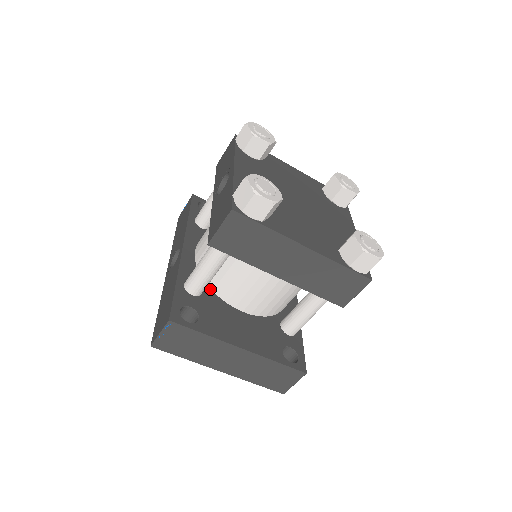
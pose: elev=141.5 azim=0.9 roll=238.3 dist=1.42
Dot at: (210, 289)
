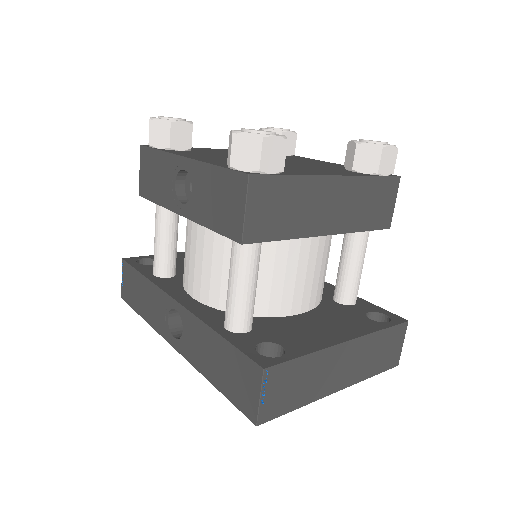
Dot at: occluded
